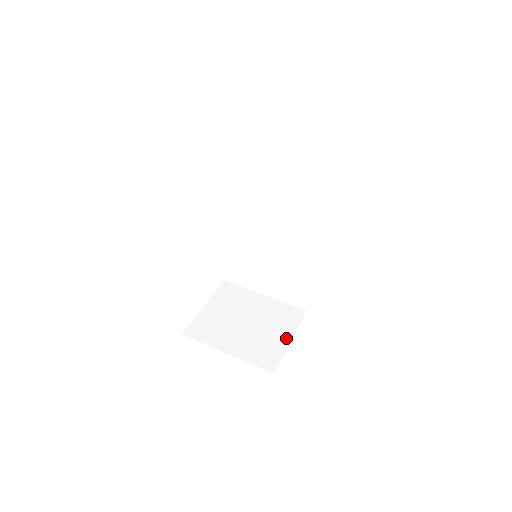
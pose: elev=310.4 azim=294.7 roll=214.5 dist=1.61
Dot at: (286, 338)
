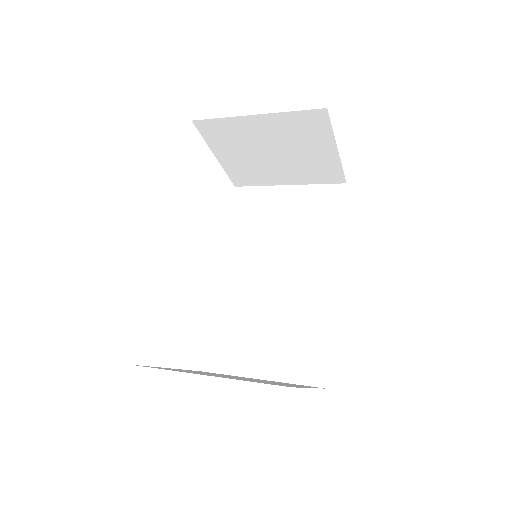
Dot at: occluded
